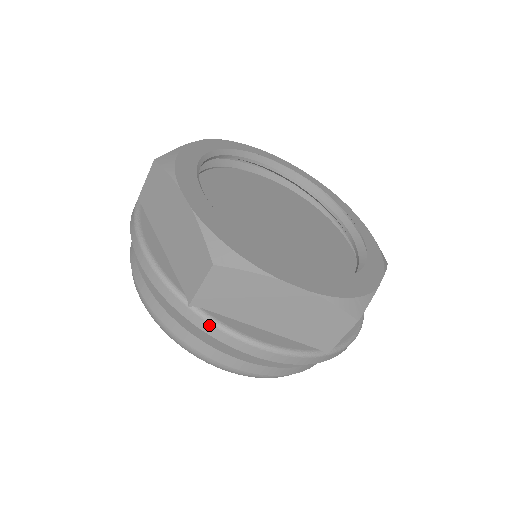
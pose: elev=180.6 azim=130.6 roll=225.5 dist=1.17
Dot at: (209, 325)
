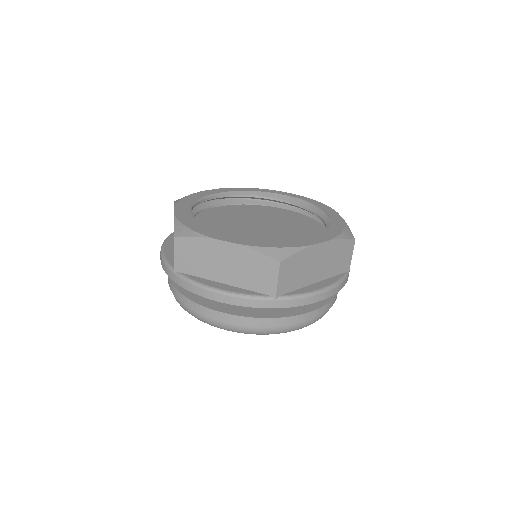
Dot at: (185, 282)
